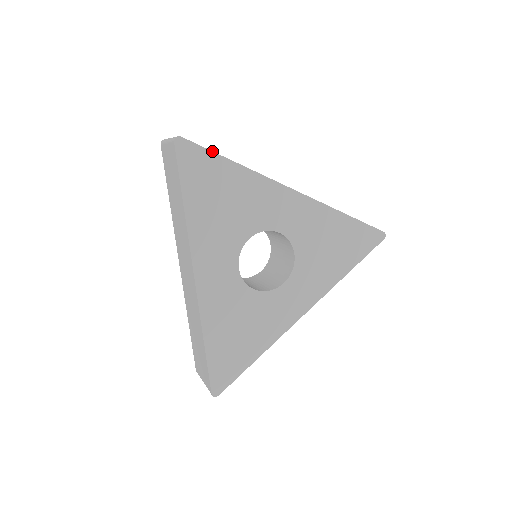
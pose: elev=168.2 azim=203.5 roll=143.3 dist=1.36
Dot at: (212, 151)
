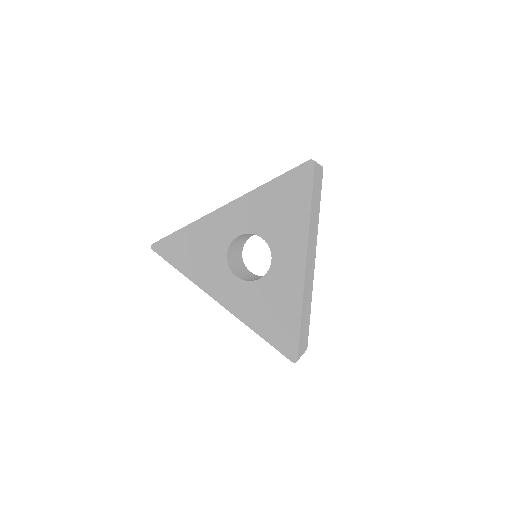
Dot at: (169, 235)
